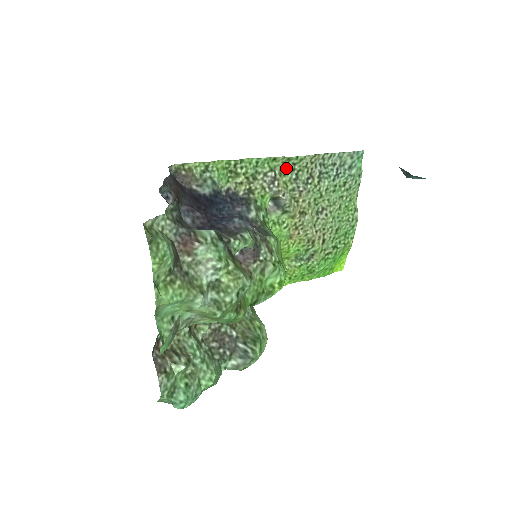
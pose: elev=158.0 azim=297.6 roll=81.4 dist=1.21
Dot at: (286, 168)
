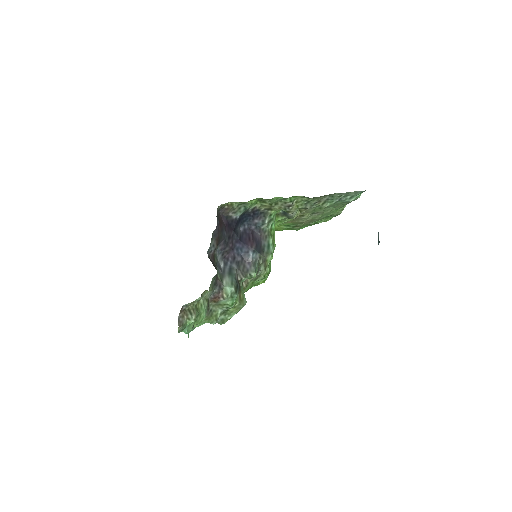
Dot at: (303, 198)
